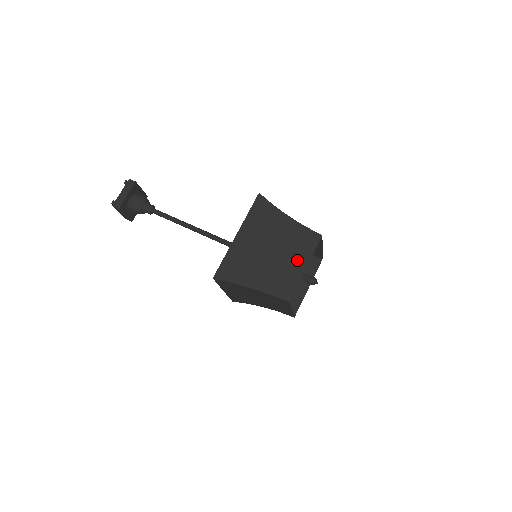
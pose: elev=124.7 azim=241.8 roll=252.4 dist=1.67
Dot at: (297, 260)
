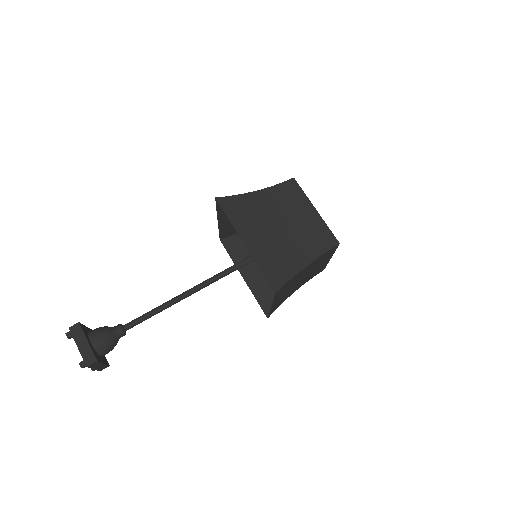
Dot at: (304, 212)
